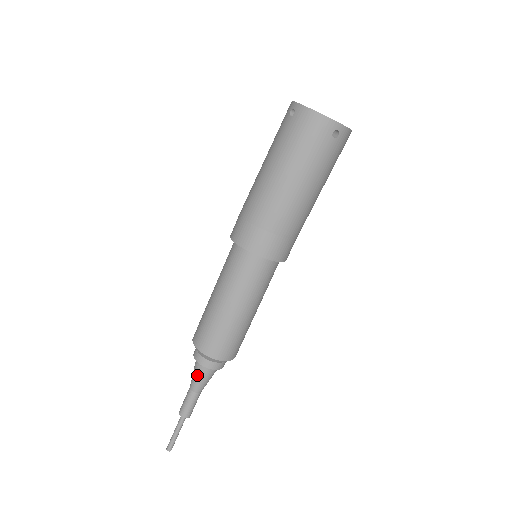
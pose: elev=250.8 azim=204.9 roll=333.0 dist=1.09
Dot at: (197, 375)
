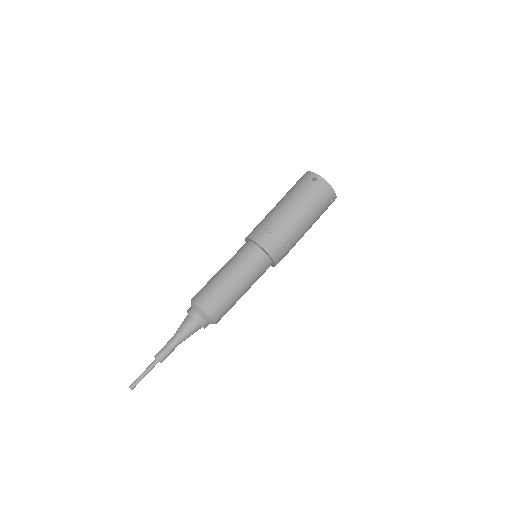
Dot at: (181, 324)
